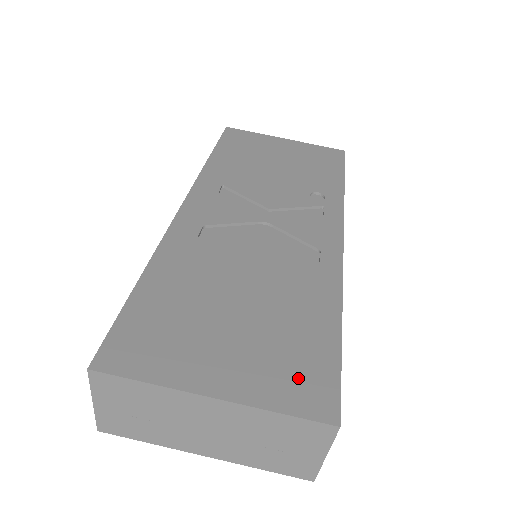
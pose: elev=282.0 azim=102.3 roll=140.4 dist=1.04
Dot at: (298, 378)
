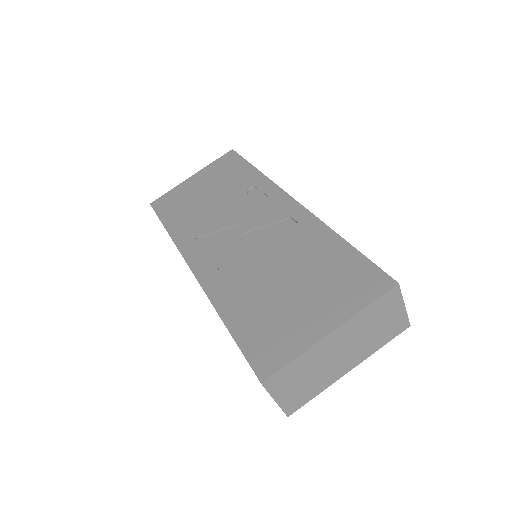
Dot at: (356, 284)
